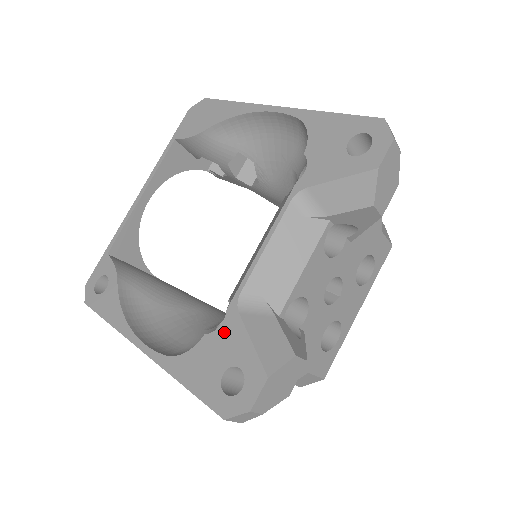
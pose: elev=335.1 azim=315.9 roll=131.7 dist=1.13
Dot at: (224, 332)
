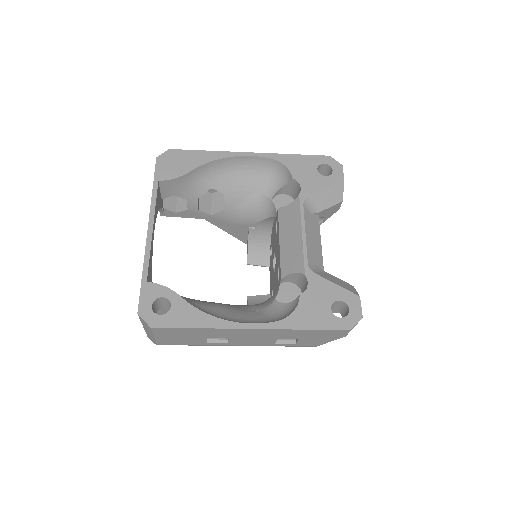
Dot at: (314, 287)
